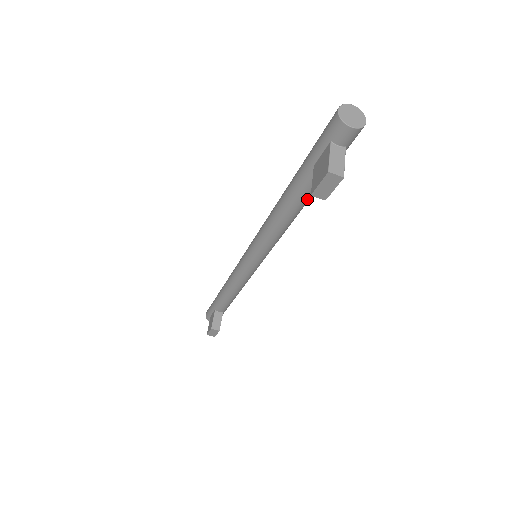
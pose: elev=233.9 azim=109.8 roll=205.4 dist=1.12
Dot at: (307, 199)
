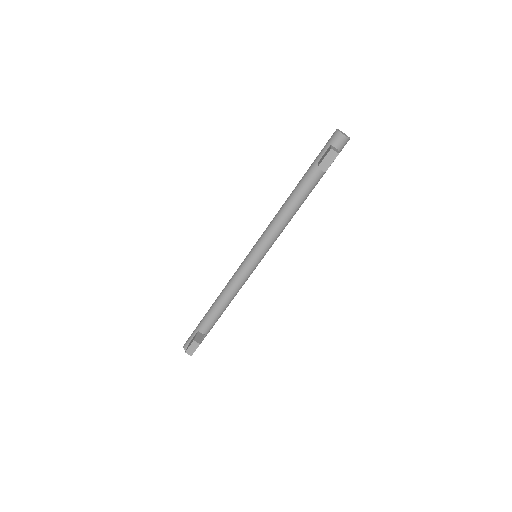
Dot at: (308, 192)
